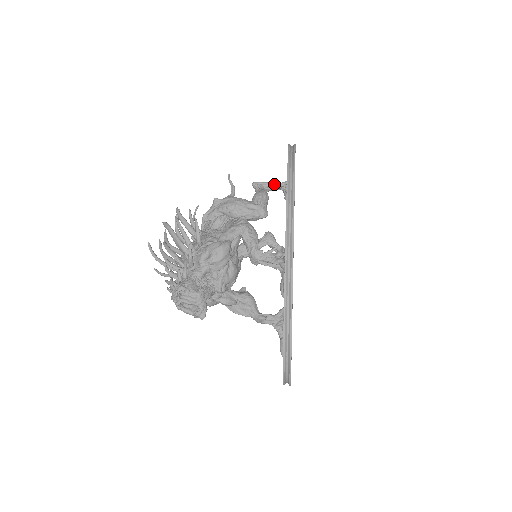
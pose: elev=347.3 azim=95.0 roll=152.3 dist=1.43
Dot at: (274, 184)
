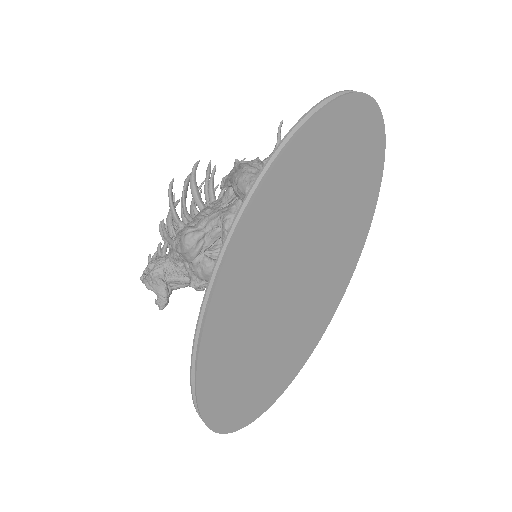
Dot at: occluded
